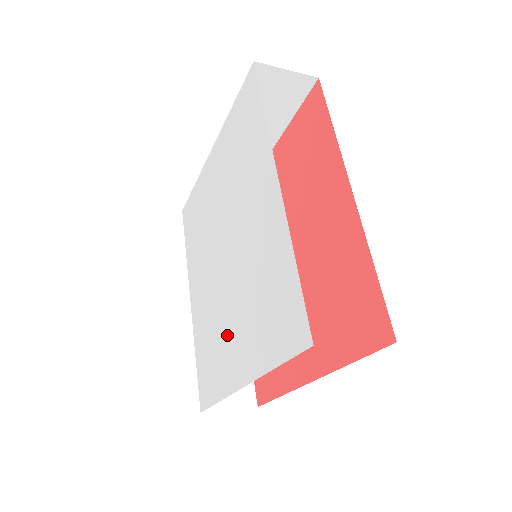
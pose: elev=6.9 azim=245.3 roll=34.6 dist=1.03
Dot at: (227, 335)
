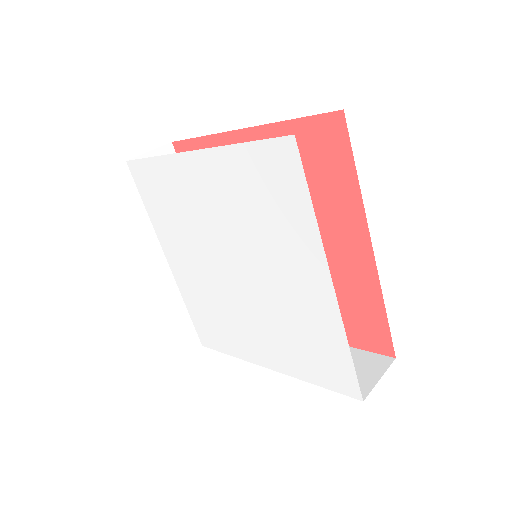
Dot at: (244, 328)
